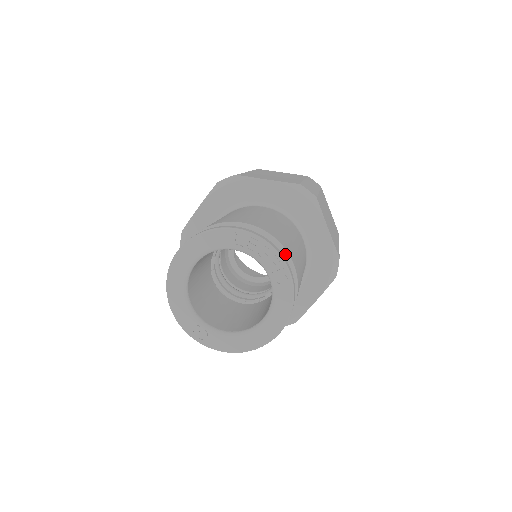
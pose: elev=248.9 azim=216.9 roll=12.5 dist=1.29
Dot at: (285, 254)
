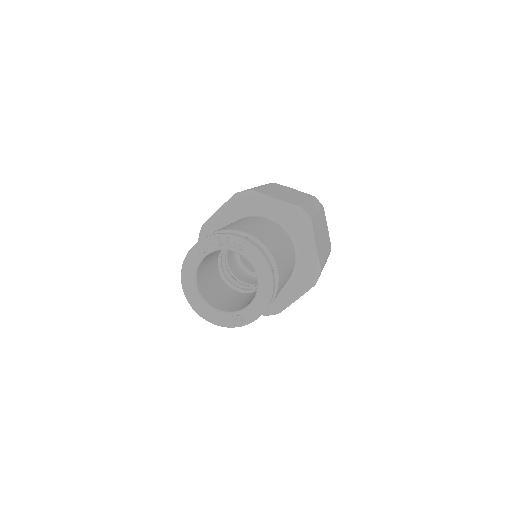
Dot at: (236, 232)
